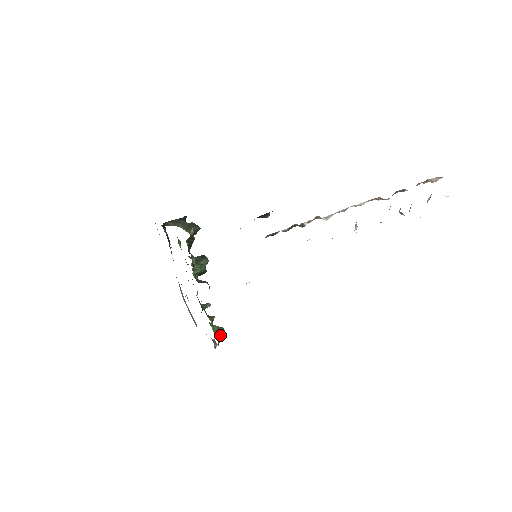
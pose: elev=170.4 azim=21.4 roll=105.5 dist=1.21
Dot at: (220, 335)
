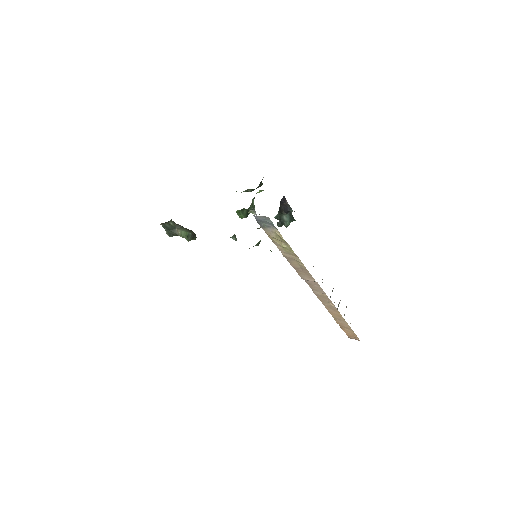
Dot at: occluded
